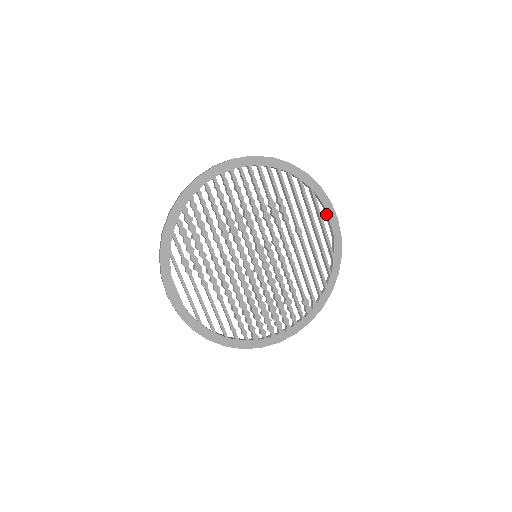
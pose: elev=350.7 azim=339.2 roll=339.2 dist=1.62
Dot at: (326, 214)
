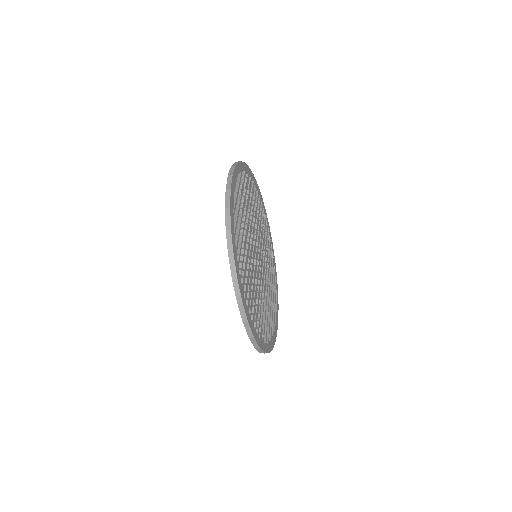
Dot at: (275, 307)
